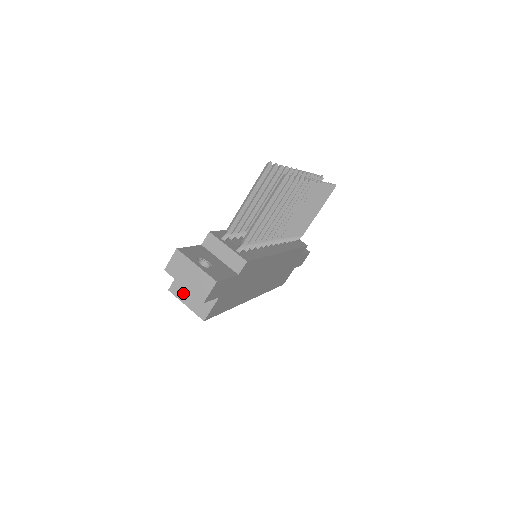
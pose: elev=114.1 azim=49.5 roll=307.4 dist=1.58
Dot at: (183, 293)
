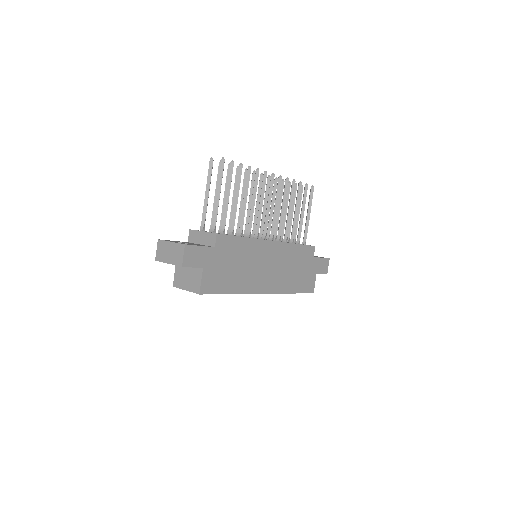
Dot at: (182, 282)
